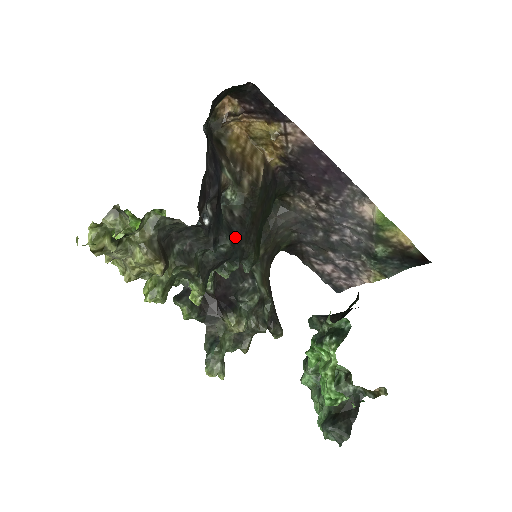
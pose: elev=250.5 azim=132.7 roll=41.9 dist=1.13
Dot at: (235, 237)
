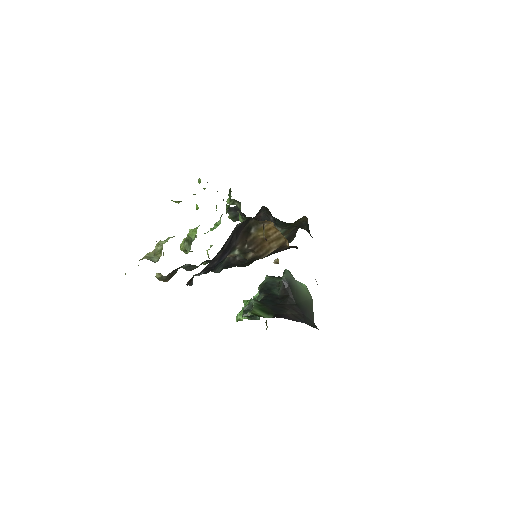
Dot at: (230, 265)
